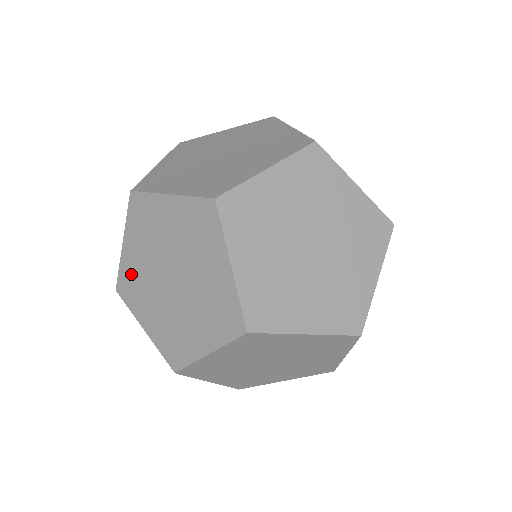
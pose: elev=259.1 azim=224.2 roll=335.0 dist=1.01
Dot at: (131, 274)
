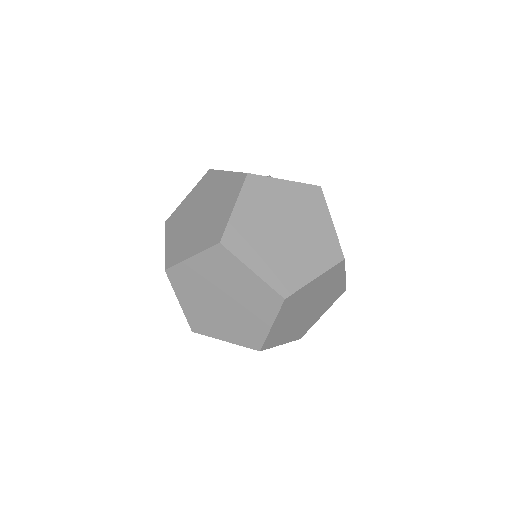
Dot at: (196, 316)
